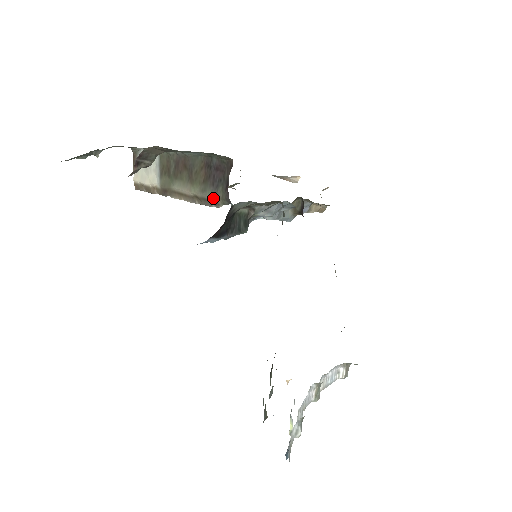
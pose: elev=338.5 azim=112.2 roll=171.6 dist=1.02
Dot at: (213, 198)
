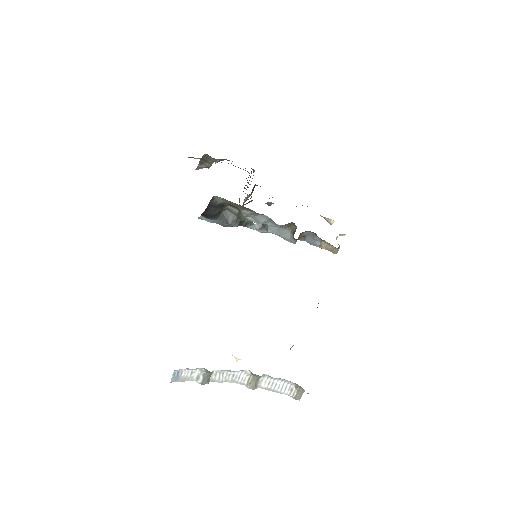
Dot at: occluded
